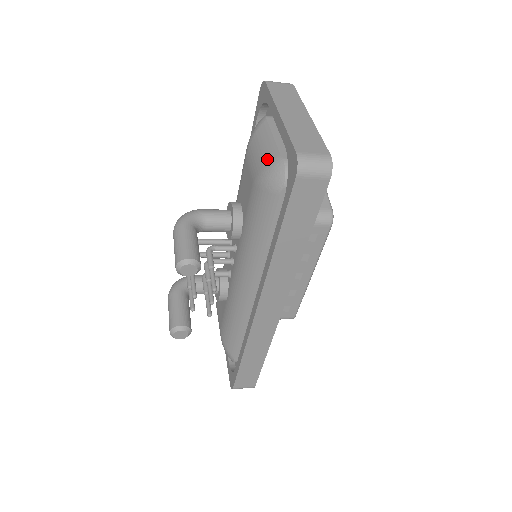
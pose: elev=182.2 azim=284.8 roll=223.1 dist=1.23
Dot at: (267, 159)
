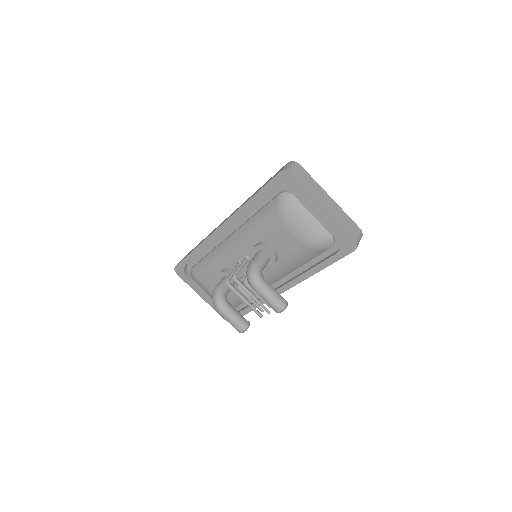
Dot at: (317, 233)
